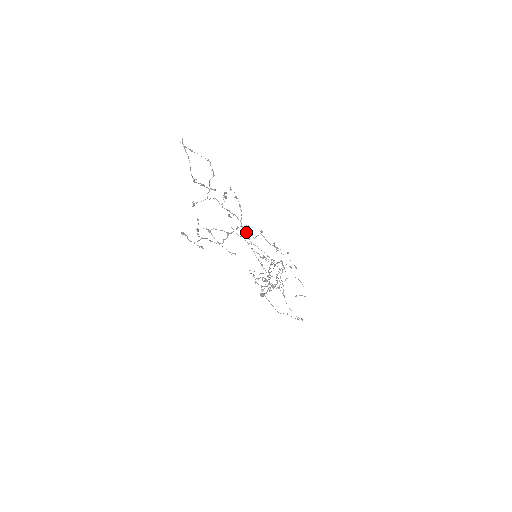
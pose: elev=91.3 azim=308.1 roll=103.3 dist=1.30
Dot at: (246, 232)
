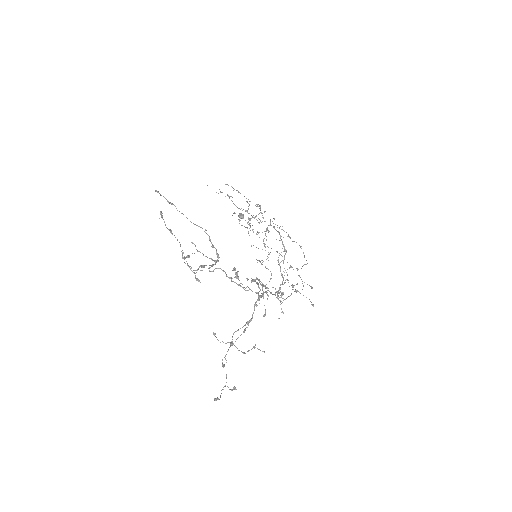
Dot at: (257, 278)
